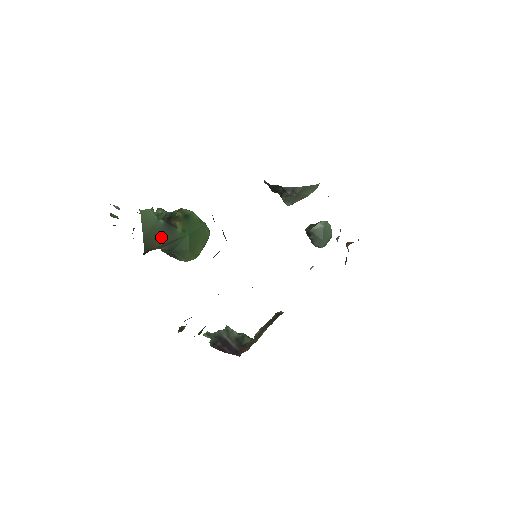
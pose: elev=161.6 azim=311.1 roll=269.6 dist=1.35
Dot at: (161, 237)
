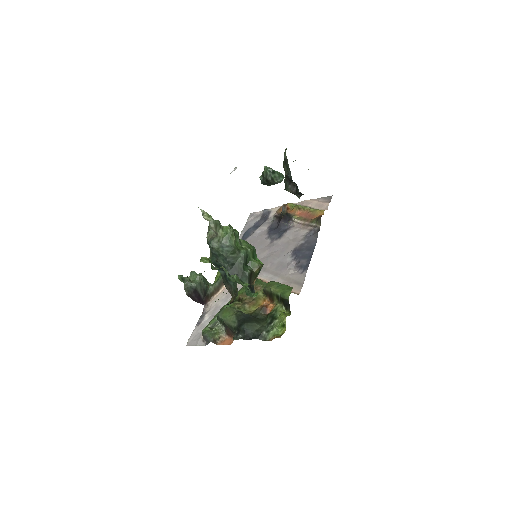
Dot at: occluded
